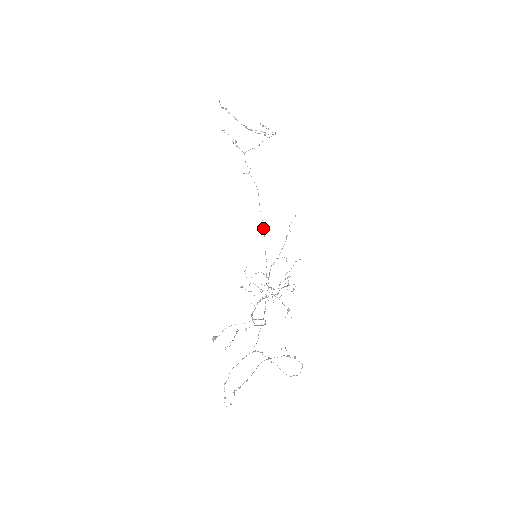
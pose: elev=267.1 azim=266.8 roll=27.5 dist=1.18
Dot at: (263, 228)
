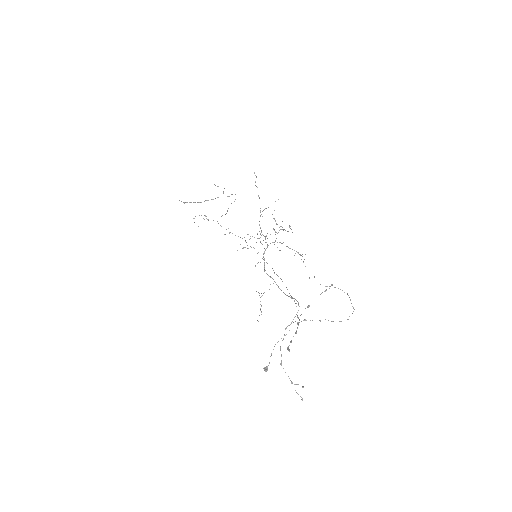
Dot at: occluded
